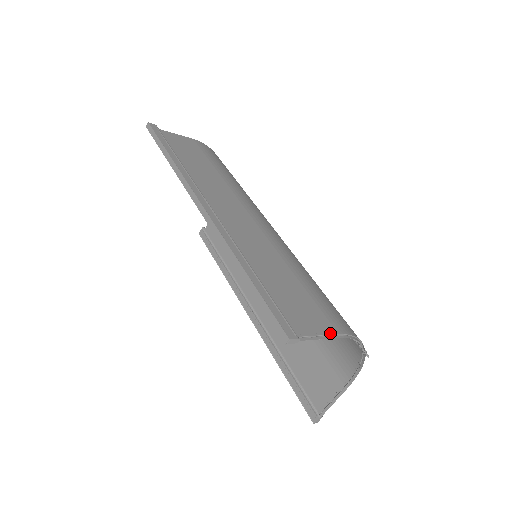
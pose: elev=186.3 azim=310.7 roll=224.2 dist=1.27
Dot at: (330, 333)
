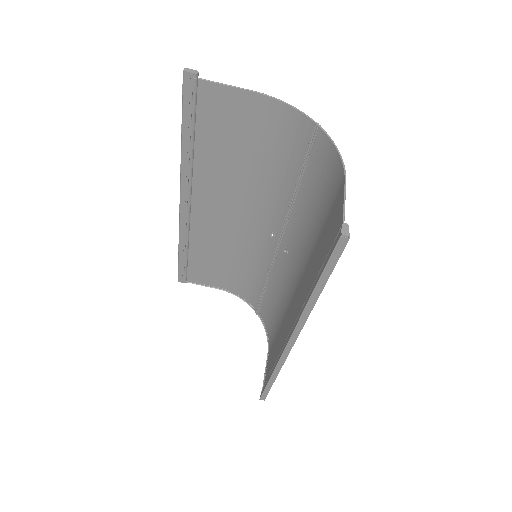
Dot at: occluded
